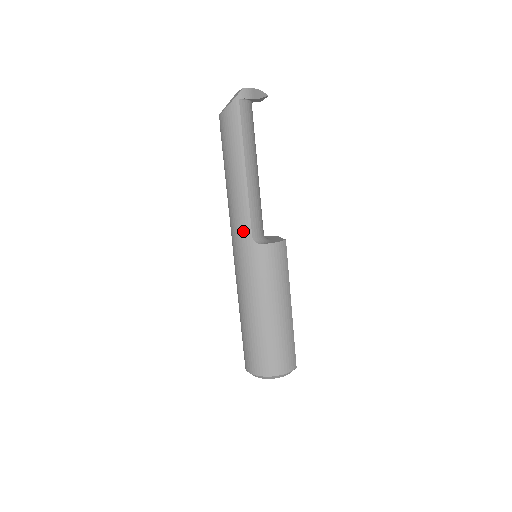
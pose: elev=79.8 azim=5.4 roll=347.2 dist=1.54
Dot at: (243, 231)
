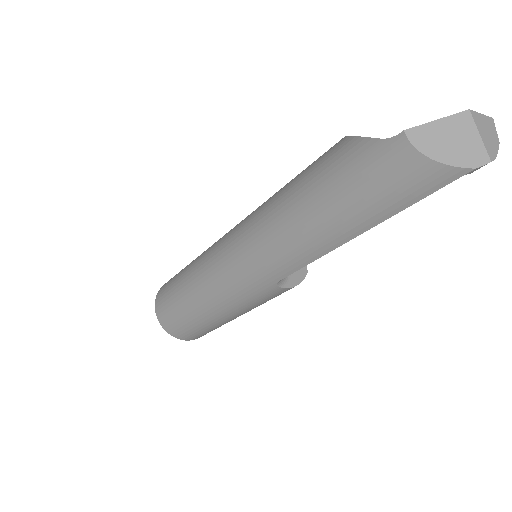
Dot at: (274, 270)
